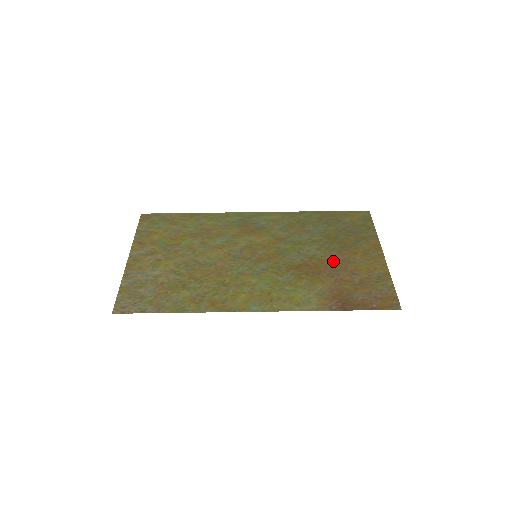
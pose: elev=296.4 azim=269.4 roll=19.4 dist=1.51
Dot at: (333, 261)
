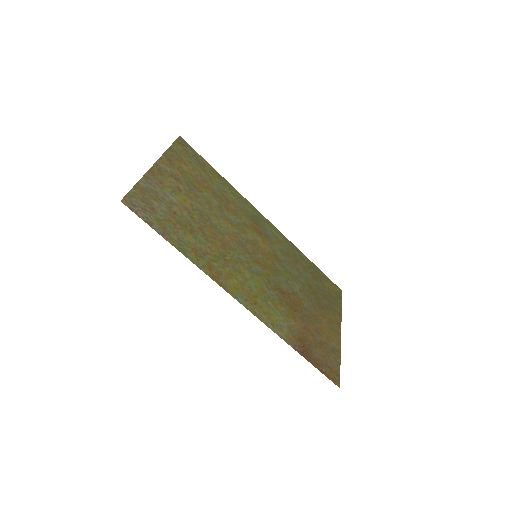
Dot at: (308, 309)
